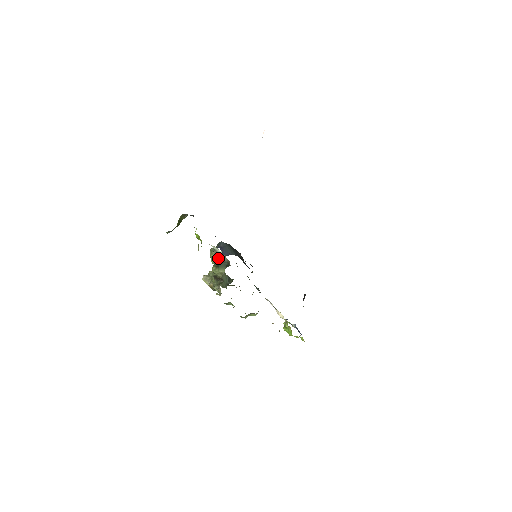
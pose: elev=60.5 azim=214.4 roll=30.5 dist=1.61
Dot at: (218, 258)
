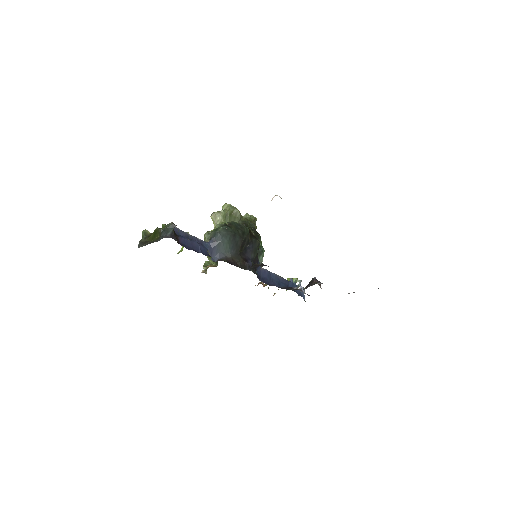
Dot at: occluded
